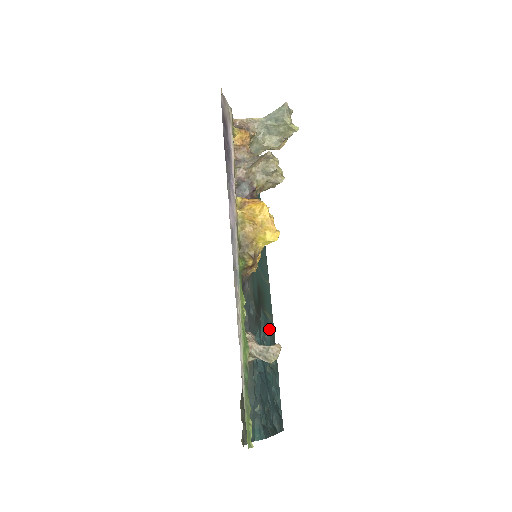
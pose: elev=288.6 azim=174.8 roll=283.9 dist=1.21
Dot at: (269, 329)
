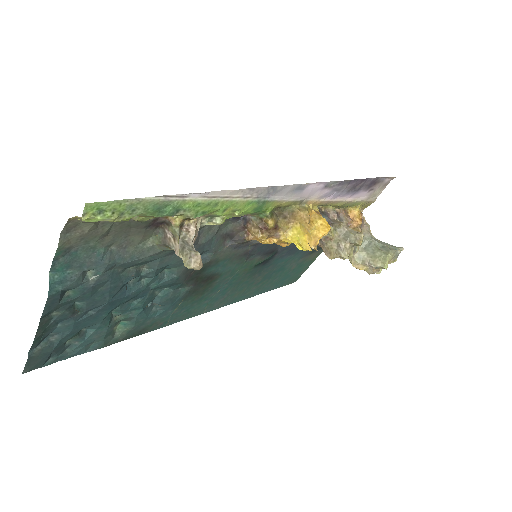
Dot at: (161, 314)
